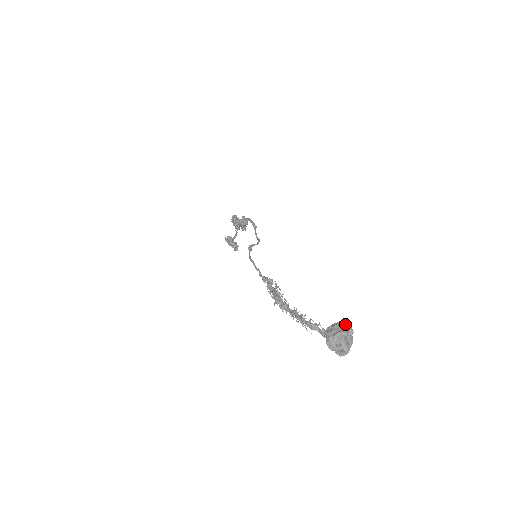
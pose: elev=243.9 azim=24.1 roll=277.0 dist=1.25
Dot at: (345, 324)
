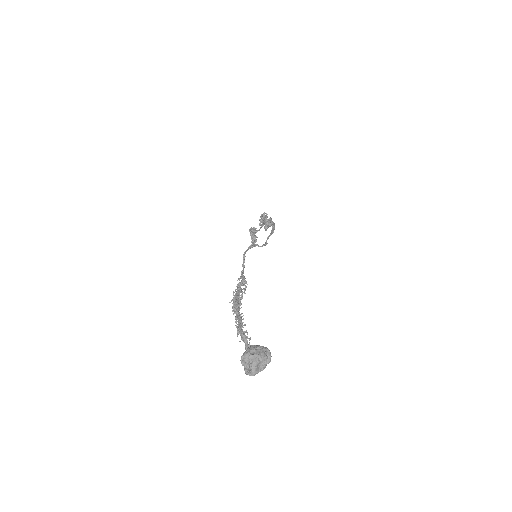
Dot at: (268, 351)
